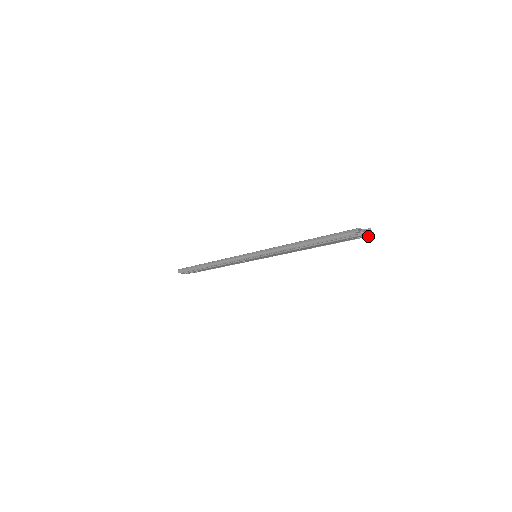
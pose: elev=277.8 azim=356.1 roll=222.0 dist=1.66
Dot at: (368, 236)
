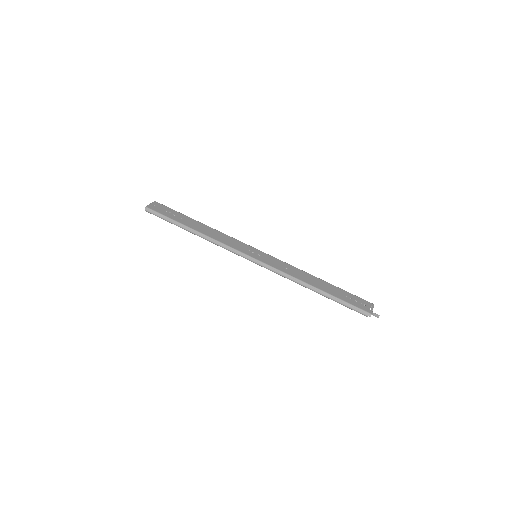
Dot at: occluded
